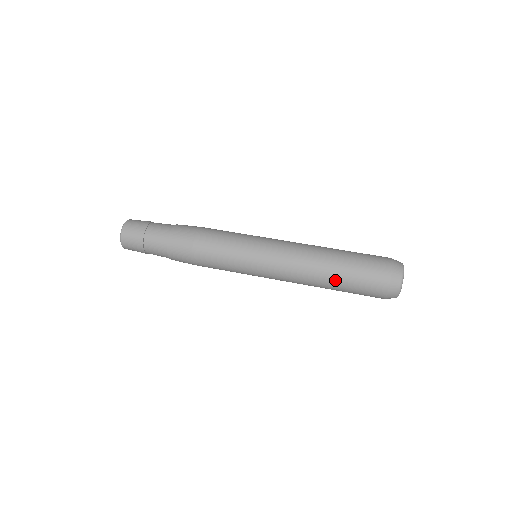
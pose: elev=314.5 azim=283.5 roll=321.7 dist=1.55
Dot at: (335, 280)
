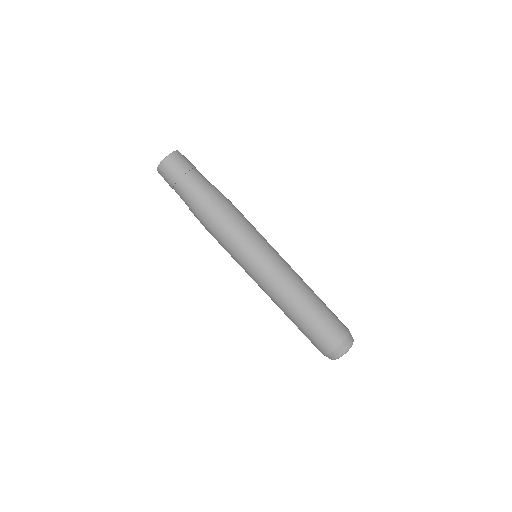
Dot at: occluded
